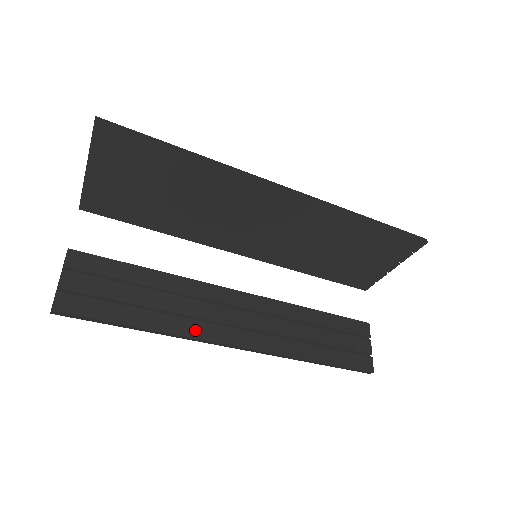
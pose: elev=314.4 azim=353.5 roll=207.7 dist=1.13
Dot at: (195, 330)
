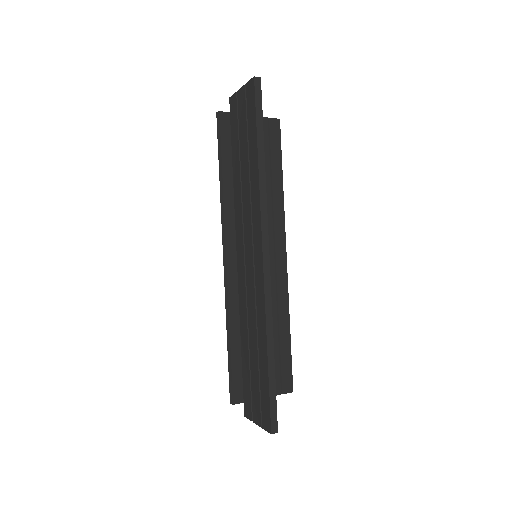
Dot at: occluded
